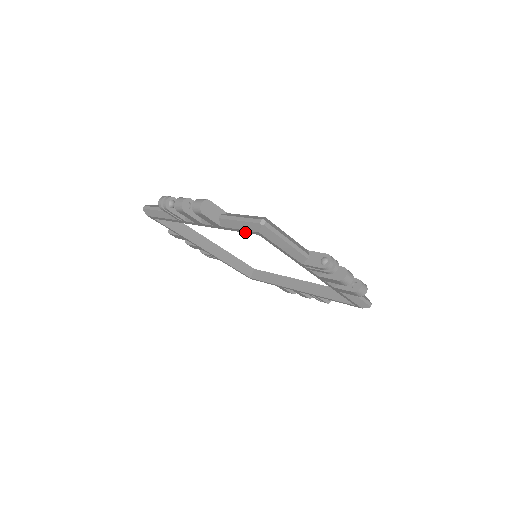
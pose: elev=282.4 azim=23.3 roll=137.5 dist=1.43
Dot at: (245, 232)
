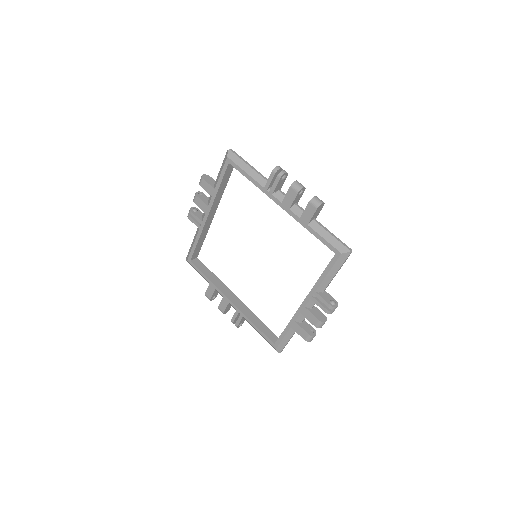
Dot at: (224, 173)
